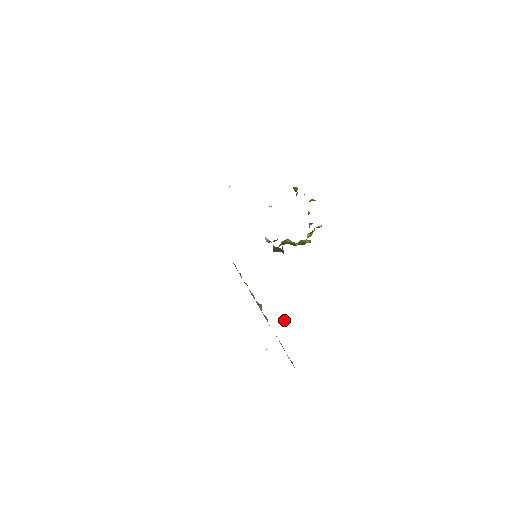
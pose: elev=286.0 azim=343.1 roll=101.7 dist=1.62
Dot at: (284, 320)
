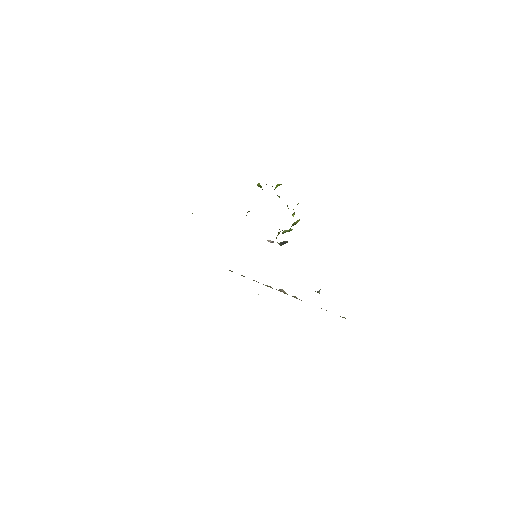
Dot at: (319, 292)
